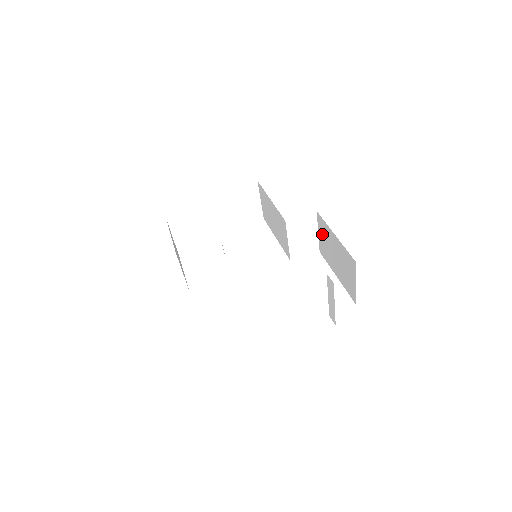
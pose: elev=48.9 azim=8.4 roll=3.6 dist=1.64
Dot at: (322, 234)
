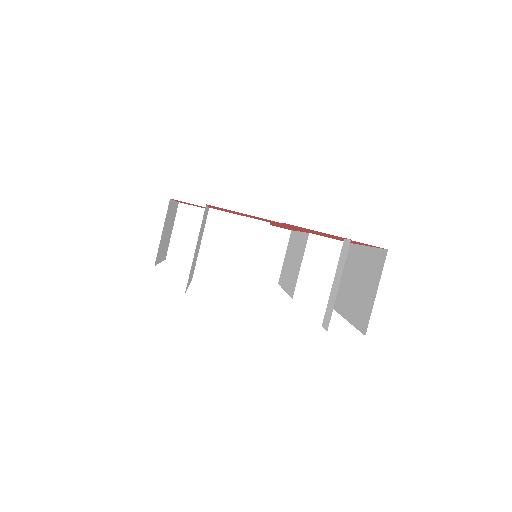
Dot at: (347, 271)
